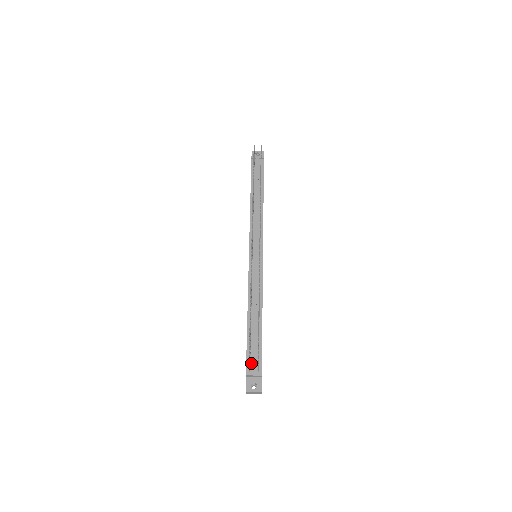
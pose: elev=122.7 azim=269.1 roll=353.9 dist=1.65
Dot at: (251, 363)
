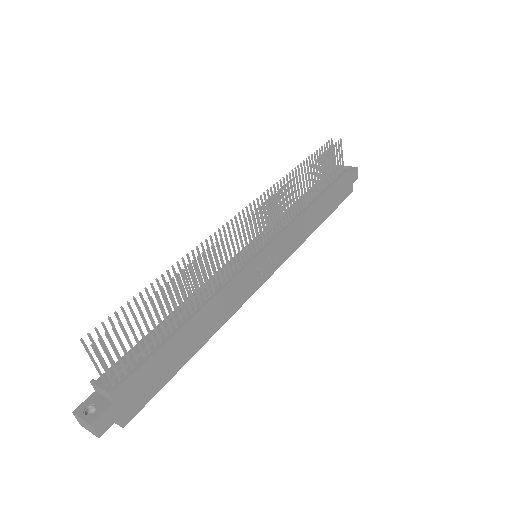
Dot at: occluded
